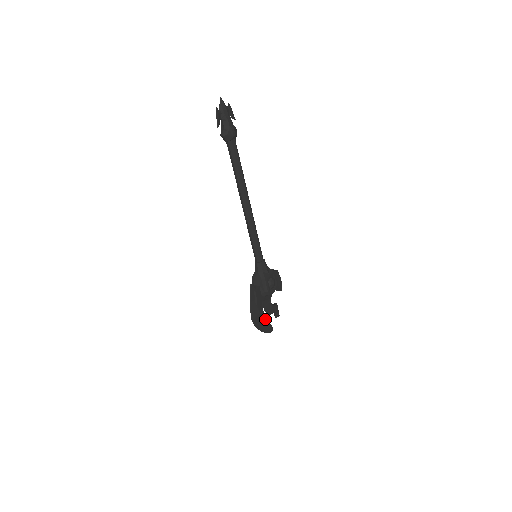
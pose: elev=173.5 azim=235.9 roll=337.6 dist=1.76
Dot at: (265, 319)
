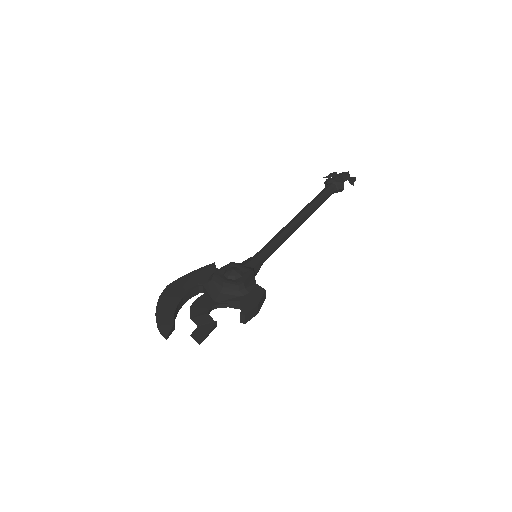
Dot at: (177, 304)
